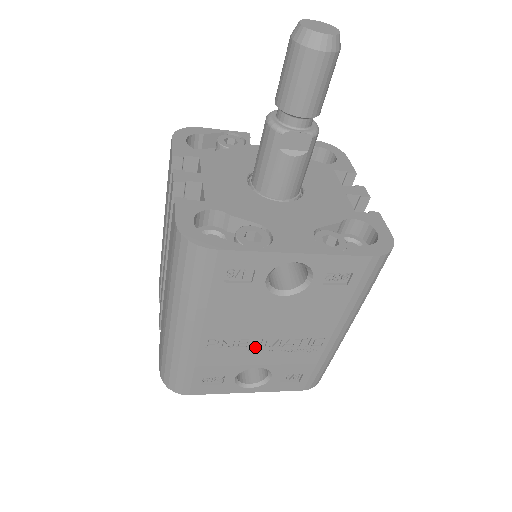
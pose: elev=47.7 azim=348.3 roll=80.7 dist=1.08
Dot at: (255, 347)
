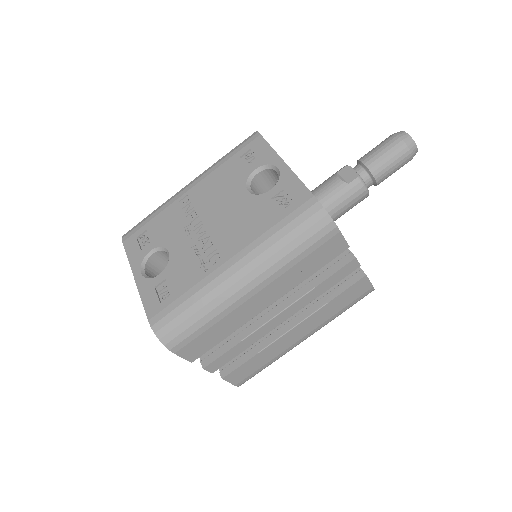
Dot at: (191, 227)
